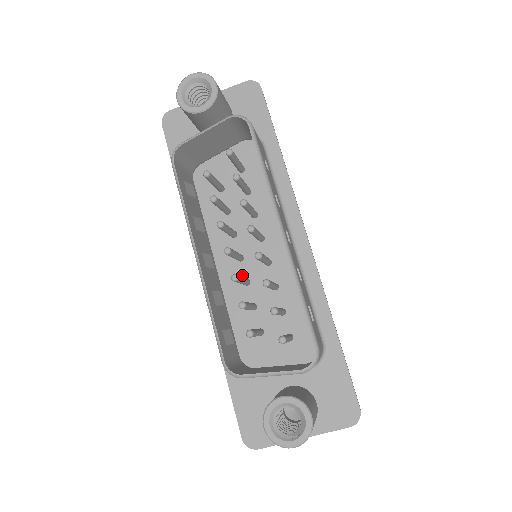
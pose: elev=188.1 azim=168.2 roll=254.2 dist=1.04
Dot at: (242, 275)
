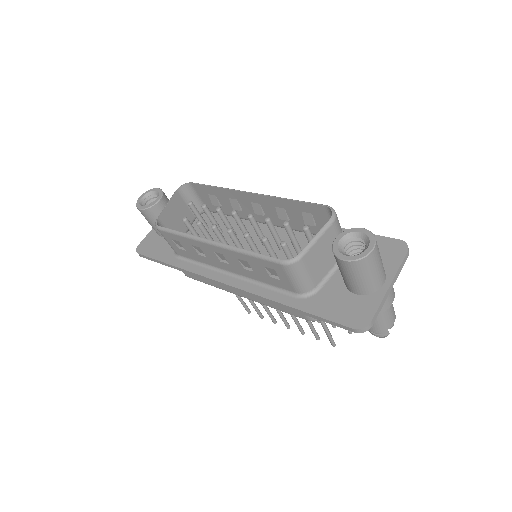
Dot at: occluded
